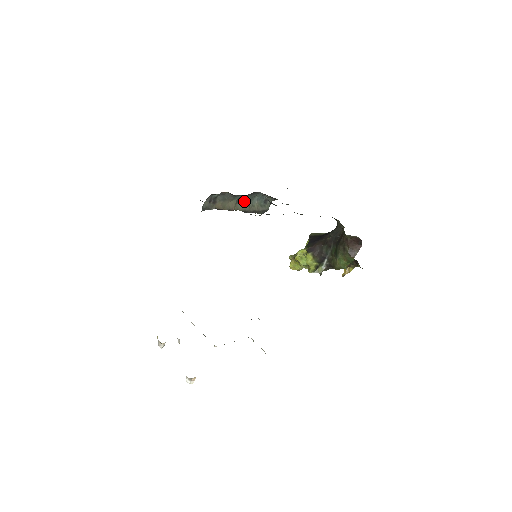
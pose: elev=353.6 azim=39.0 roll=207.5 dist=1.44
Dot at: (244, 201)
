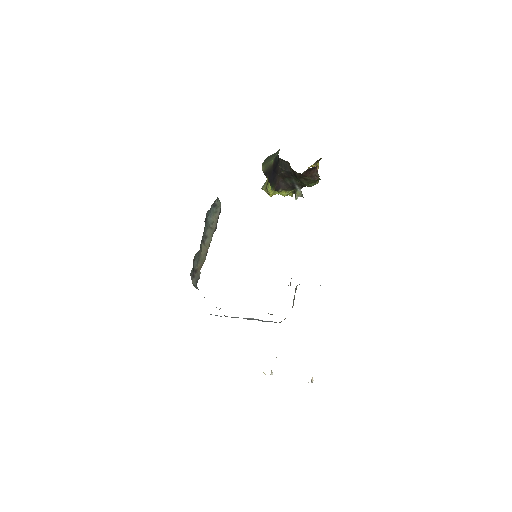
Dot at: (206, 234)
